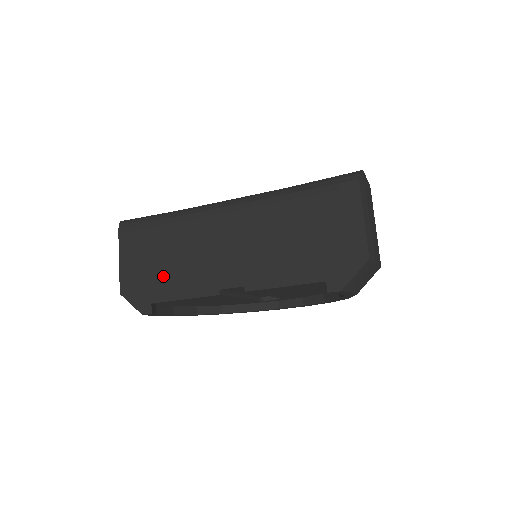
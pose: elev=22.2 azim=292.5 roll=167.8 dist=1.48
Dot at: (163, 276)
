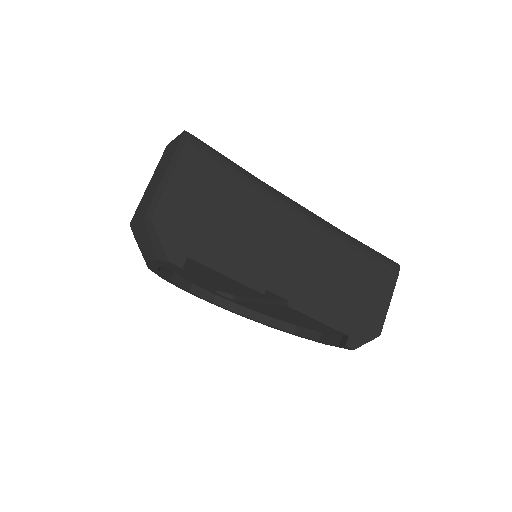
Dot at: (216, 236)
